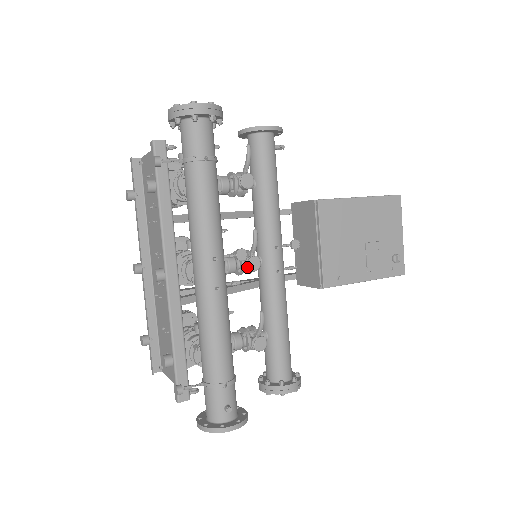
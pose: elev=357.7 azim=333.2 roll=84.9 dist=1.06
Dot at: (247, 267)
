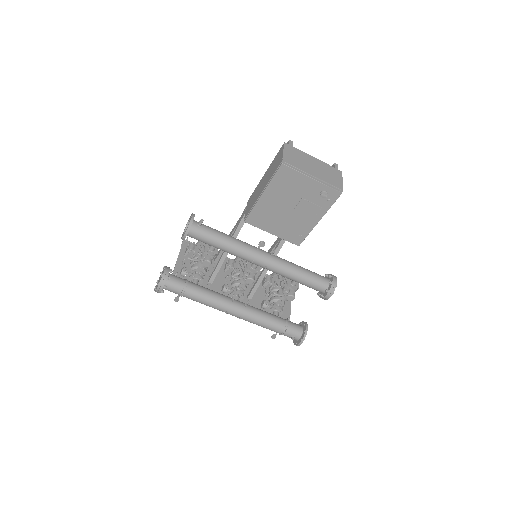
Dot at: occluded
